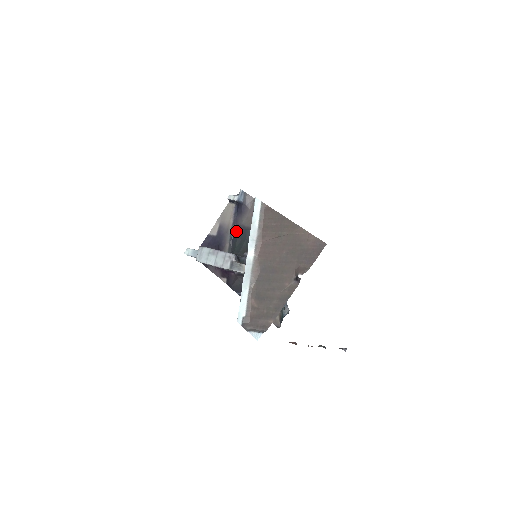
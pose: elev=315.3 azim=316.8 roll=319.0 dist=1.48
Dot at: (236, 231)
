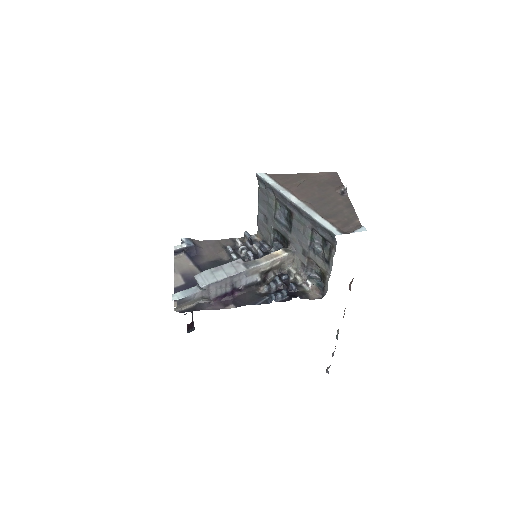
Dot at: (205, 268)
